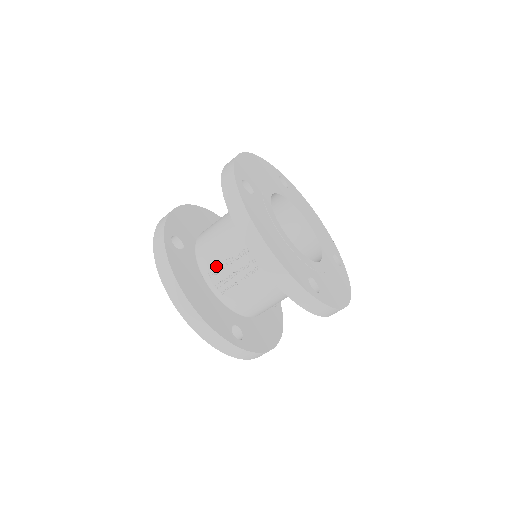
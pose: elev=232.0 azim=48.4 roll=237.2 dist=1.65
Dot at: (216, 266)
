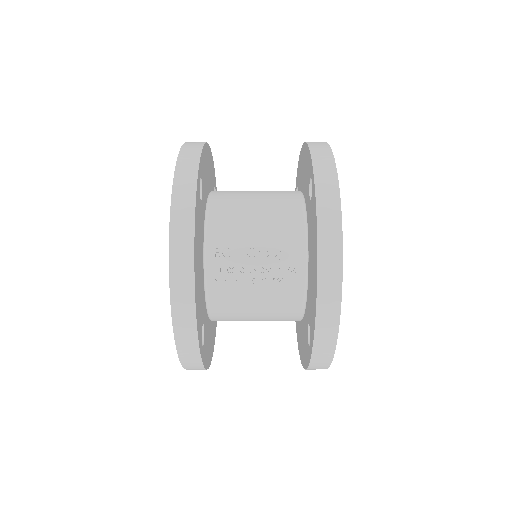
Dot at: (232, 247)
